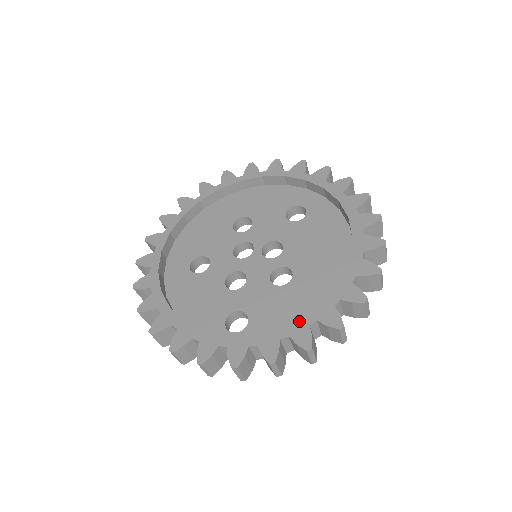
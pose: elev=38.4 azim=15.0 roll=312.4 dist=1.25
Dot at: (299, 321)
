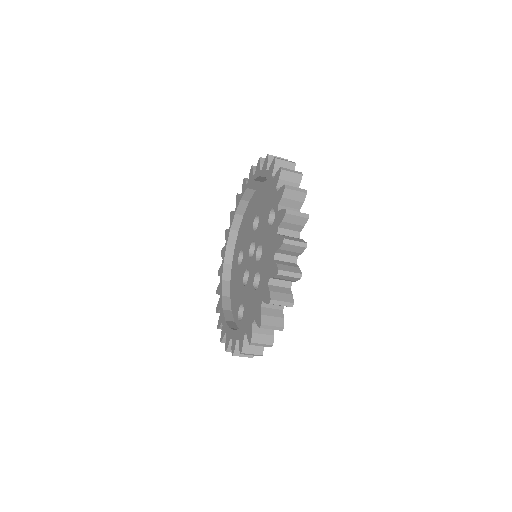
Dot at: (242, 329)
